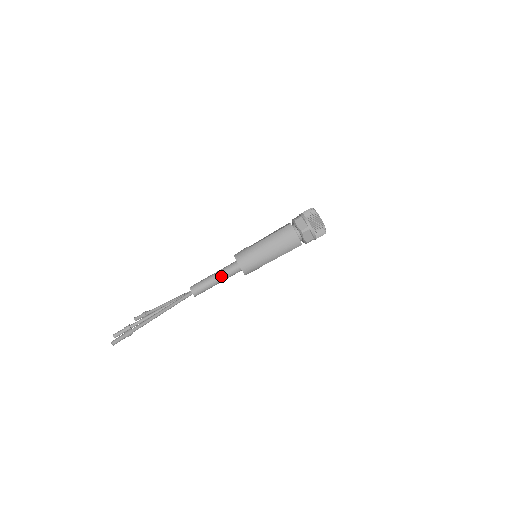
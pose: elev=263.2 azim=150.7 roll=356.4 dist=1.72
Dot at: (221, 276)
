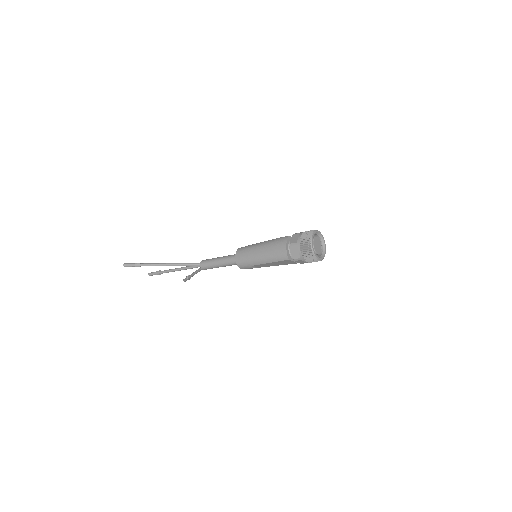
Dot at: (223, 260)
